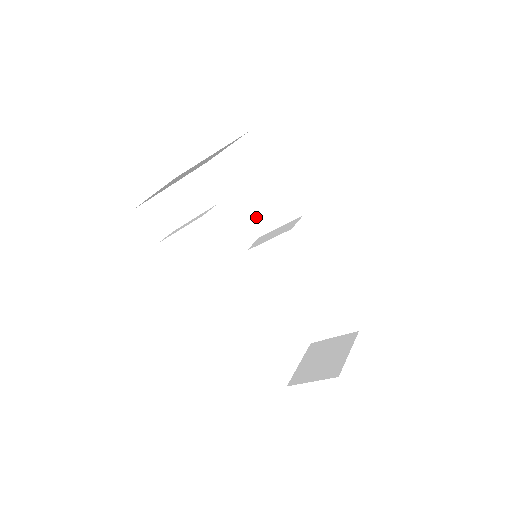
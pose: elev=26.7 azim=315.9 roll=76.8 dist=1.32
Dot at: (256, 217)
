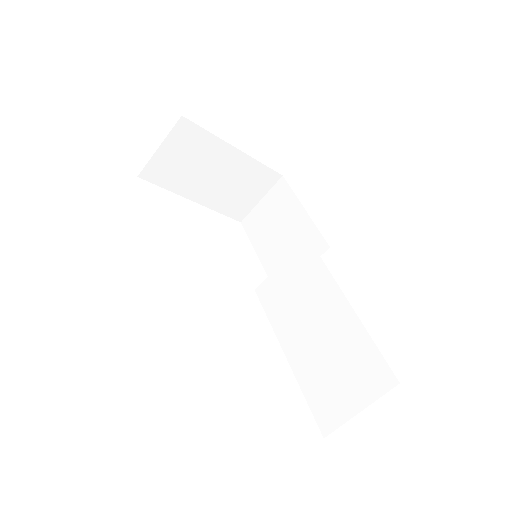
Dot at: occluded
